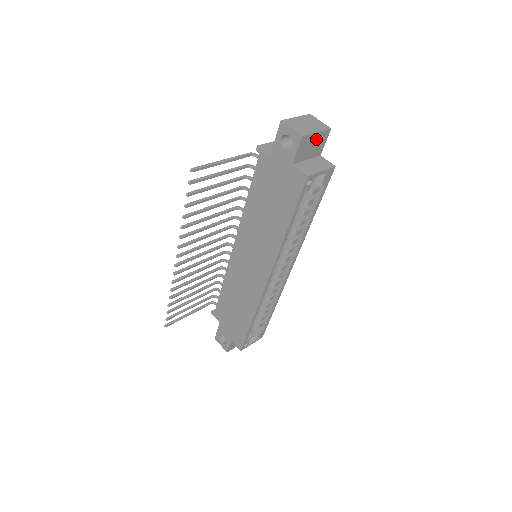
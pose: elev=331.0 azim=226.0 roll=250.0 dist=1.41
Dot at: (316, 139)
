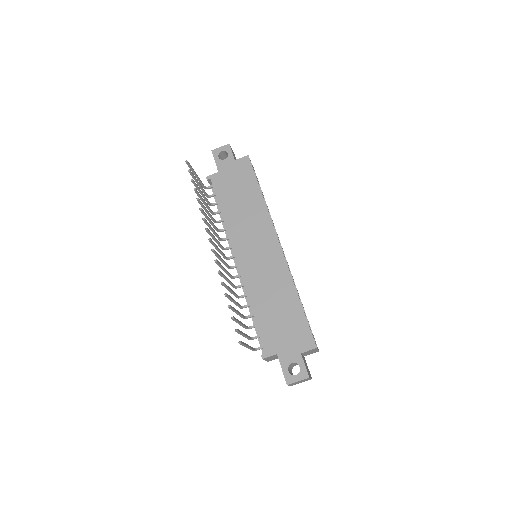
Dot at: occluded
